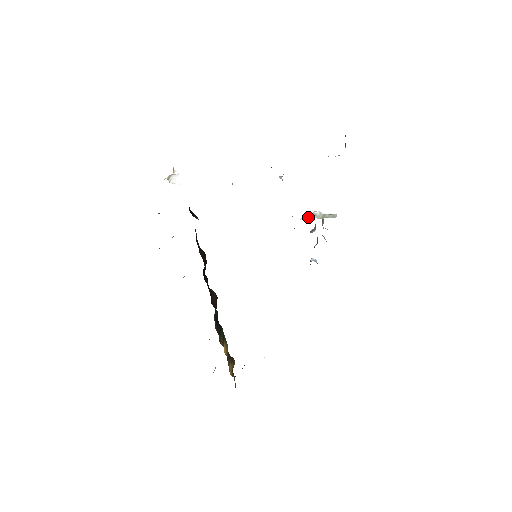
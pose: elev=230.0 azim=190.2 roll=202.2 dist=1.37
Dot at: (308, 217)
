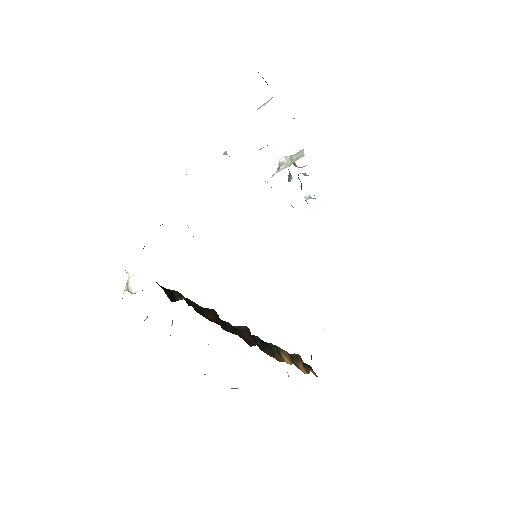
Dot at: (277, 170)
